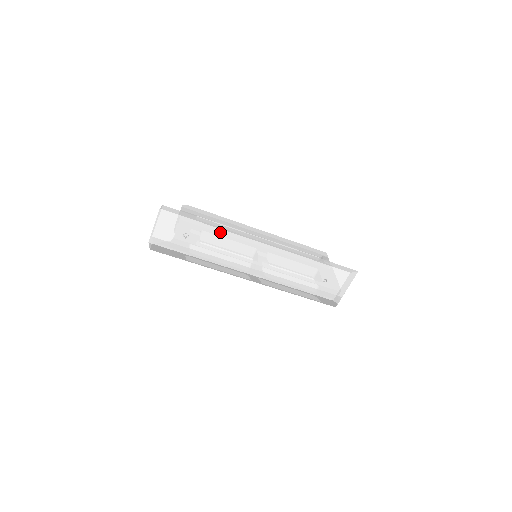
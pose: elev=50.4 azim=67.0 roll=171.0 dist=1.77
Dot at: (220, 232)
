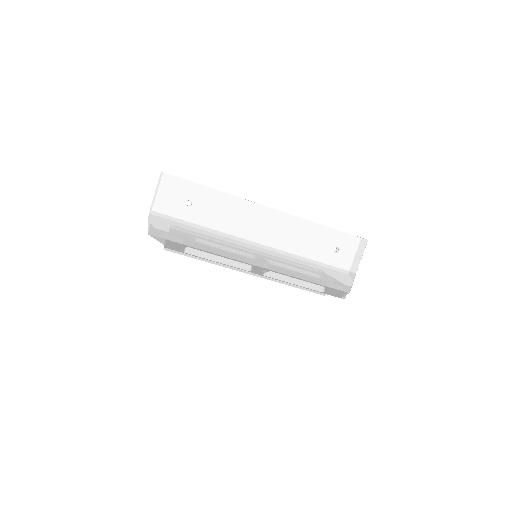
Dot at: (225, 197)
